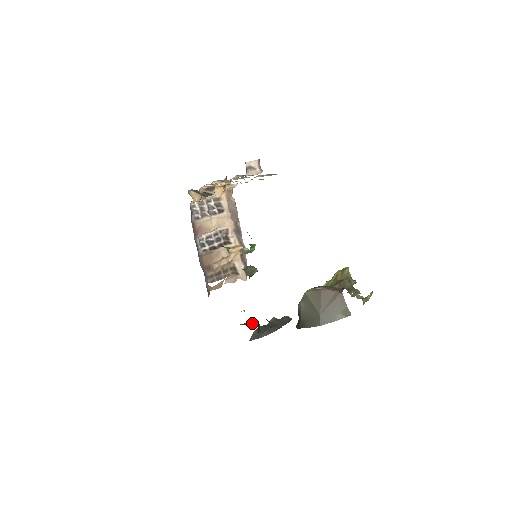
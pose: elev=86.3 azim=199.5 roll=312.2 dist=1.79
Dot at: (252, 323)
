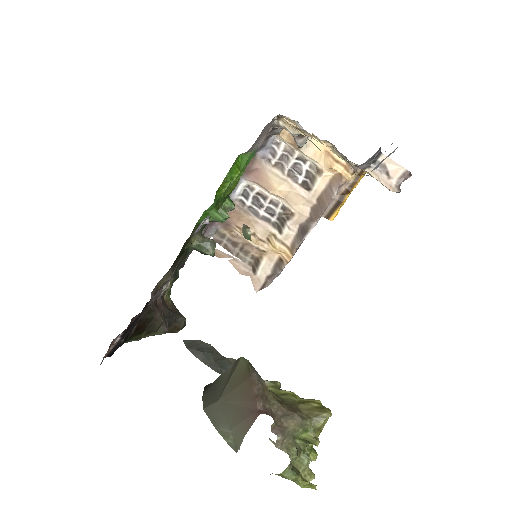
Dot at: (161, 304)
